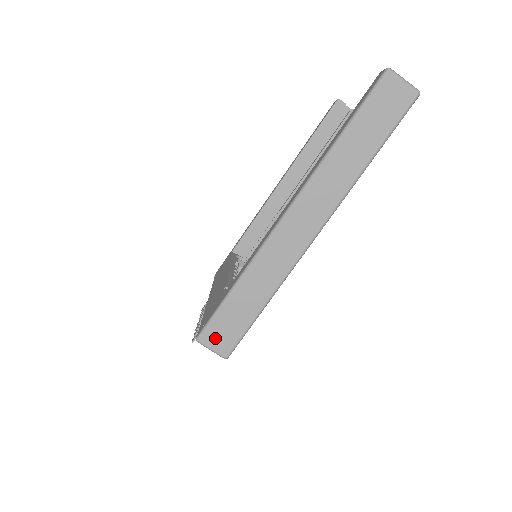
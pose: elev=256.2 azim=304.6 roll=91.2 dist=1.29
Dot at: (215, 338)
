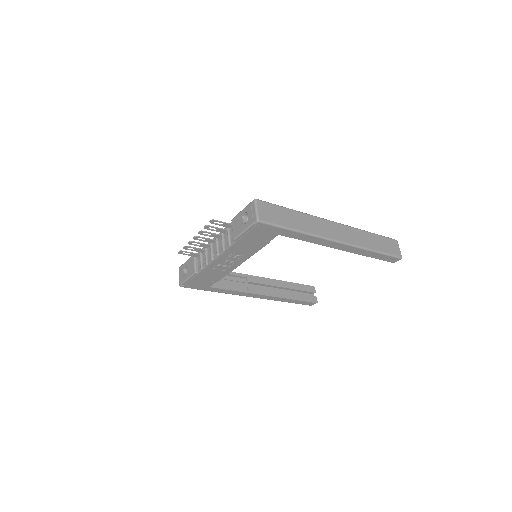
Dot at: (264, 209)
